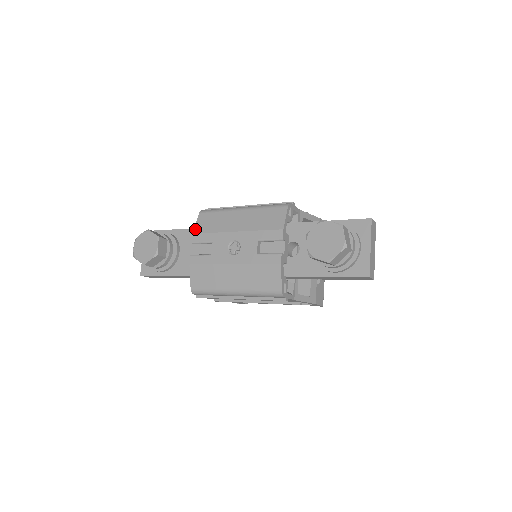
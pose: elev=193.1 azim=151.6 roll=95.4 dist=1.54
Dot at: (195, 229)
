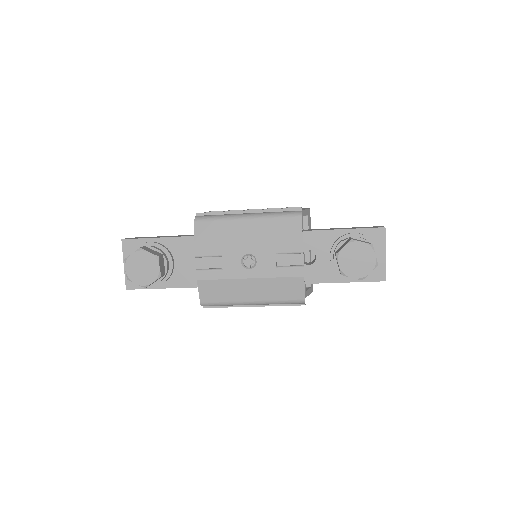
Dot at: (196, 241)
